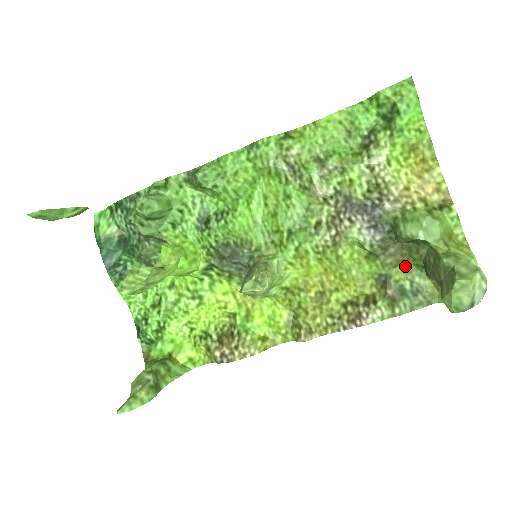
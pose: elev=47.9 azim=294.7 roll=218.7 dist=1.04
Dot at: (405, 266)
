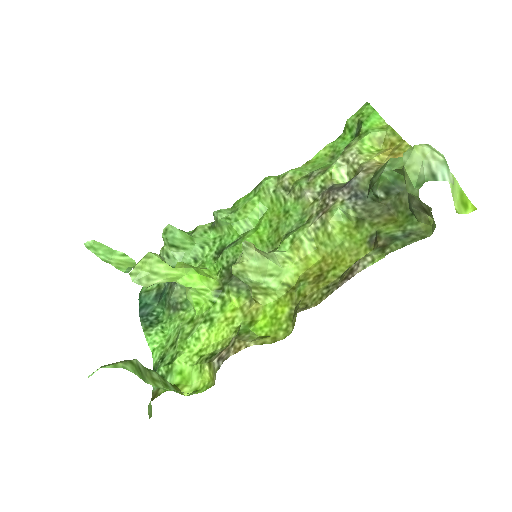
Dot at: (396, 223)
